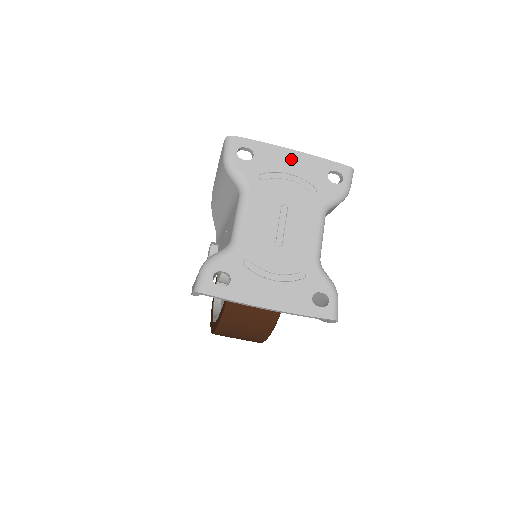
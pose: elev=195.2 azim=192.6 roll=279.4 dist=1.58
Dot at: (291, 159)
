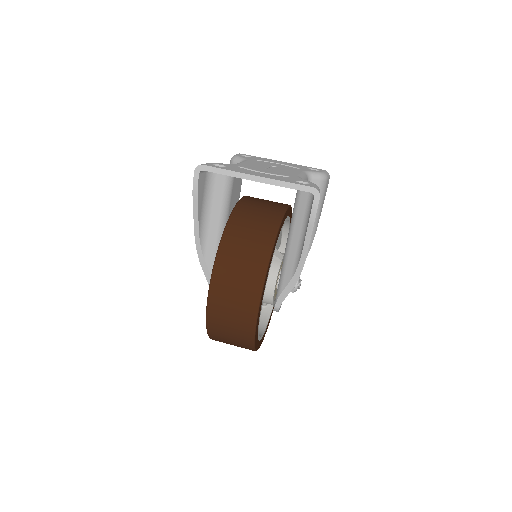
Dot at: (280, 162)
